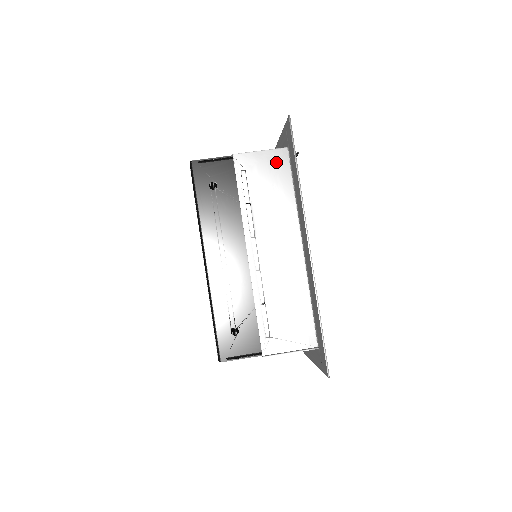
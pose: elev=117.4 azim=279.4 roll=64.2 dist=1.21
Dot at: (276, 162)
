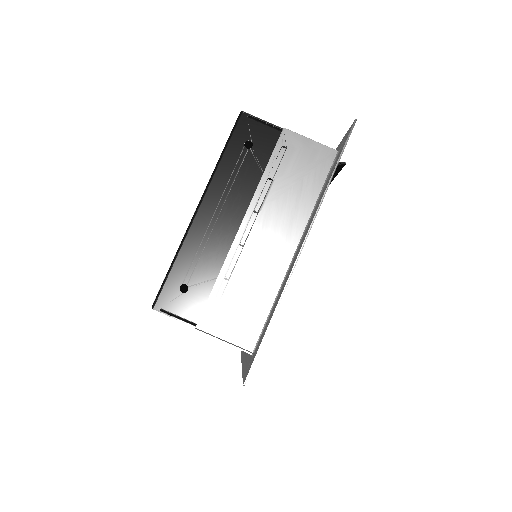
Dot at: (319, 158)
